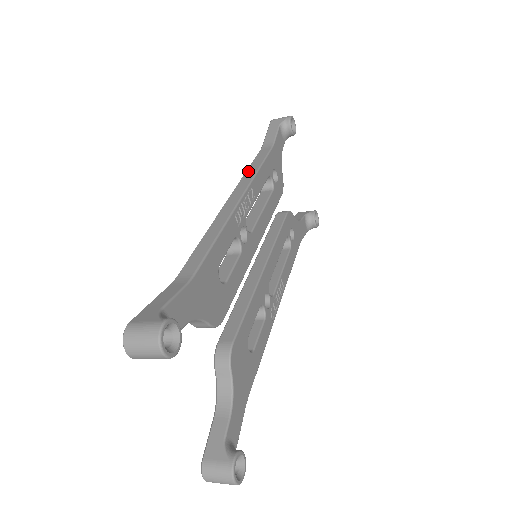
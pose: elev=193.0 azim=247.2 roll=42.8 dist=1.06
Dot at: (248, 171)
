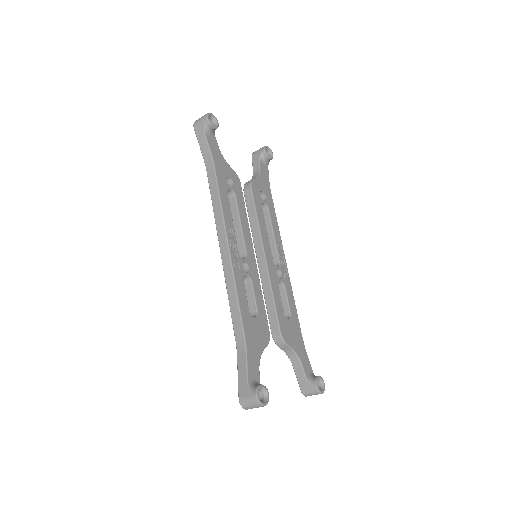
Dot at: (214, 209)
